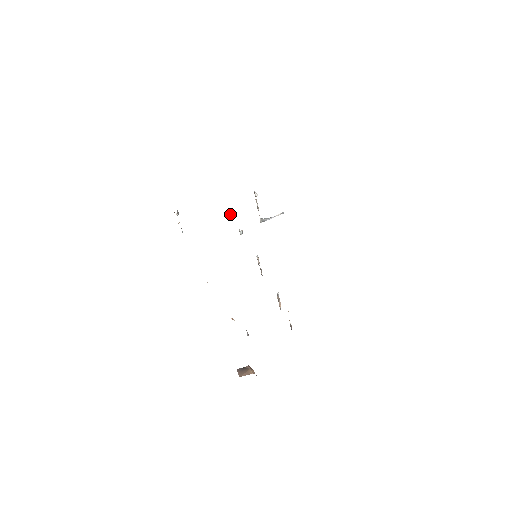
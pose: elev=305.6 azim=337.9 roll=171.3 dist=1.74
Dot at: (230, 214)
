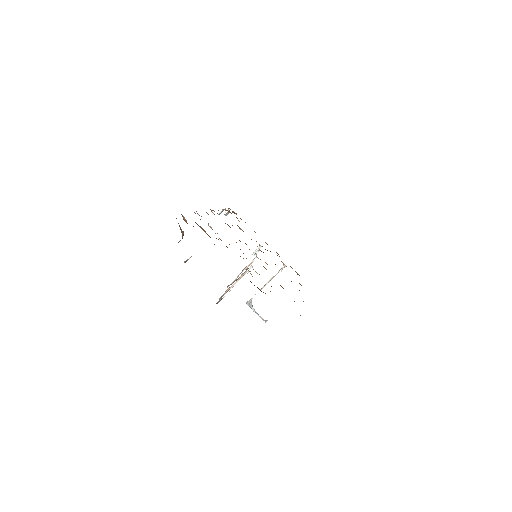
Dot at: (258, 247)
